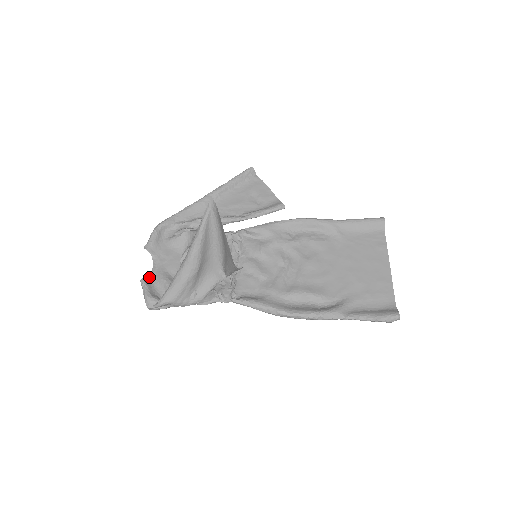
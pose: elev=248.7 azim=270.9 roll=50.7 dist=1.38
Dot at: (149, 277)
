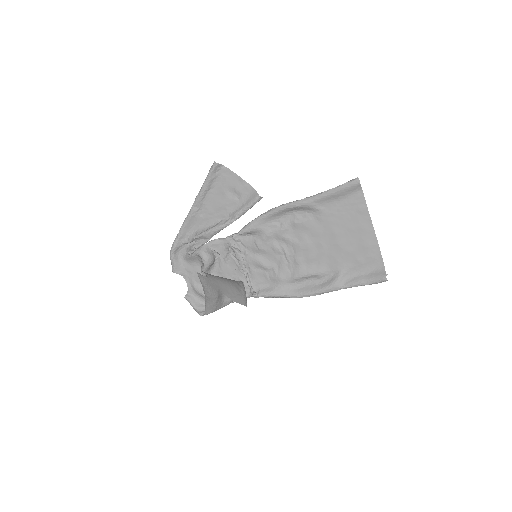
Dot at: (188, 291)
